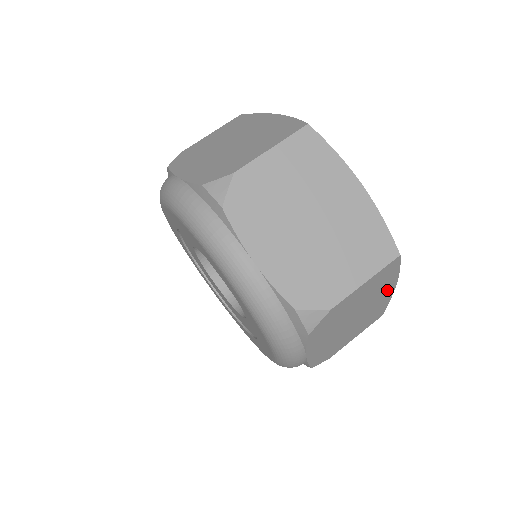
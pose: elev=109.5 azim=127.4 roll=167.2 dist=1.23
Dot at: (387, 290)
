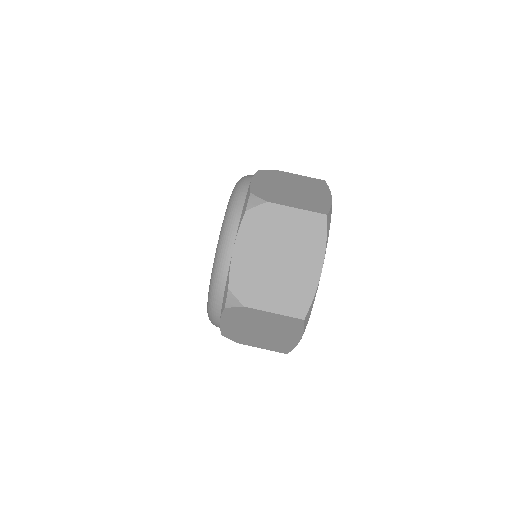
Dot at: occluded
